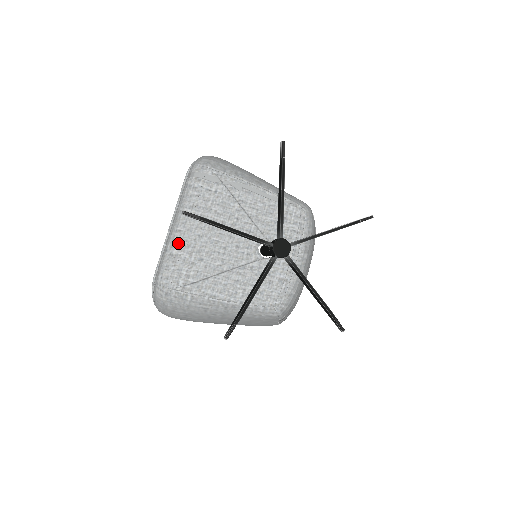
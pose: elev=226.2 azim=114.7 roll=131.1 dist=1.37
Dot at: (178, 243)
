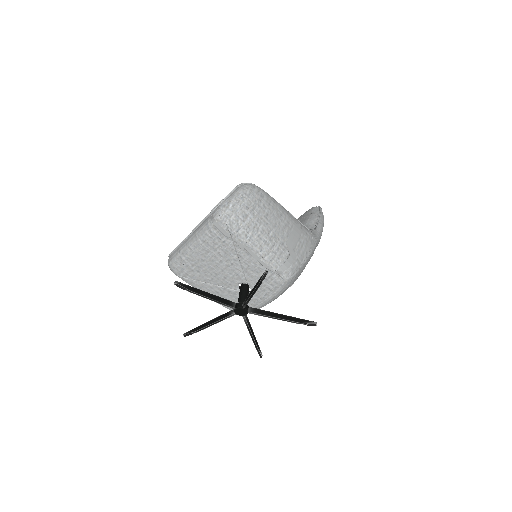
Dot at: (187, 255)
